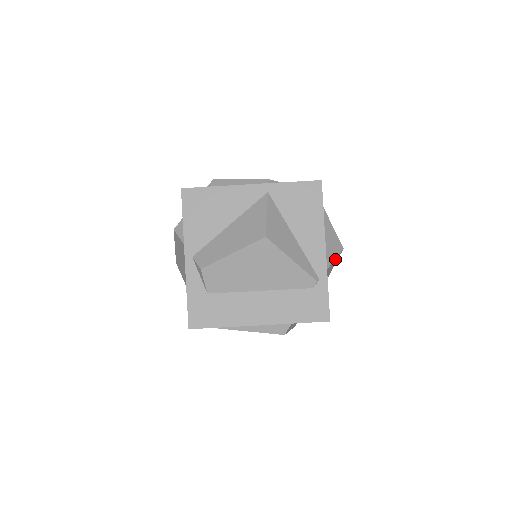
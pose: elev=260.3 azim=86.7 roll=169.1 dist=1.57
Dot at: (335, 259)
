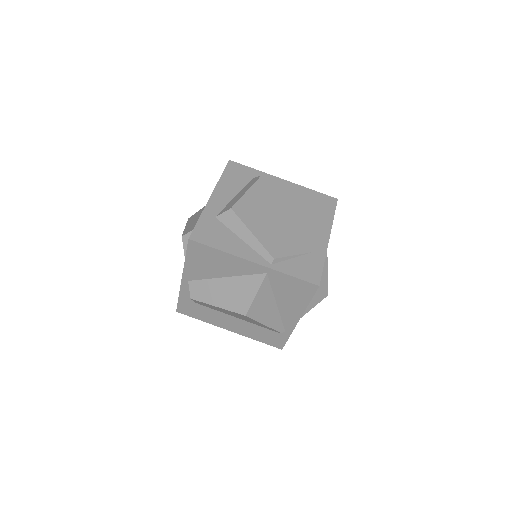
Dot at: (314, 305)
